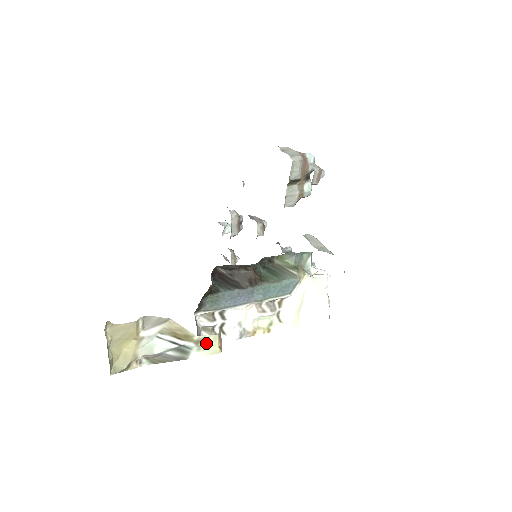
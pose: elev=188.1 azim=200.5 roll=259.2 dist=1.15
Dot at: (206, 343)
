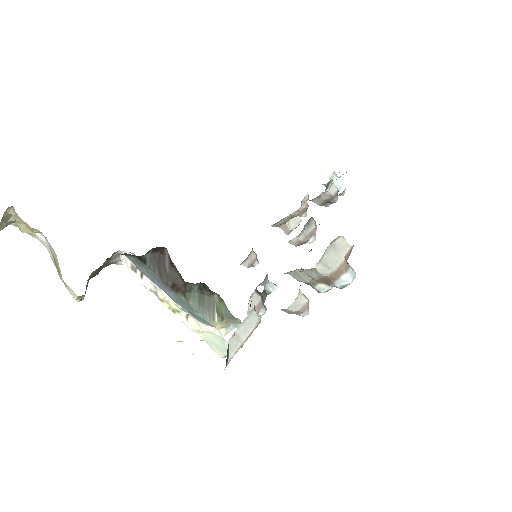
Dot at: (69, 289)
